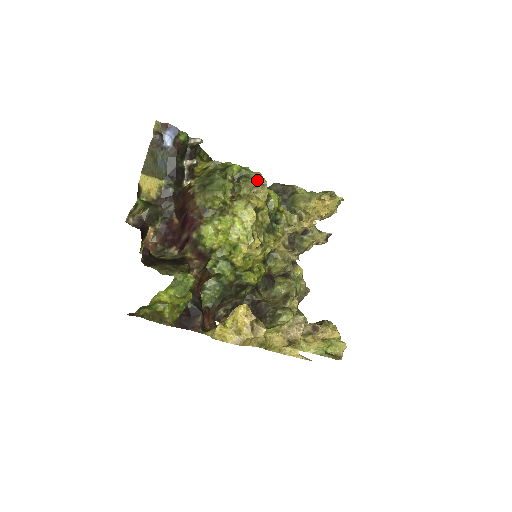
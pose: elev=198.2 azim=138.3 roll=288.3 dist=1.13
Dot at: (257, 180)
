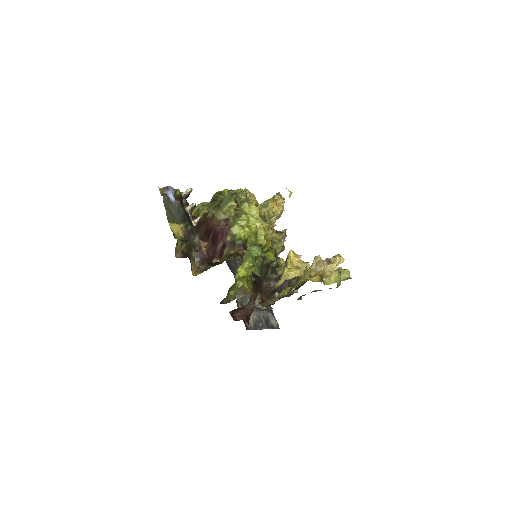
Dot at: (246, 189)
